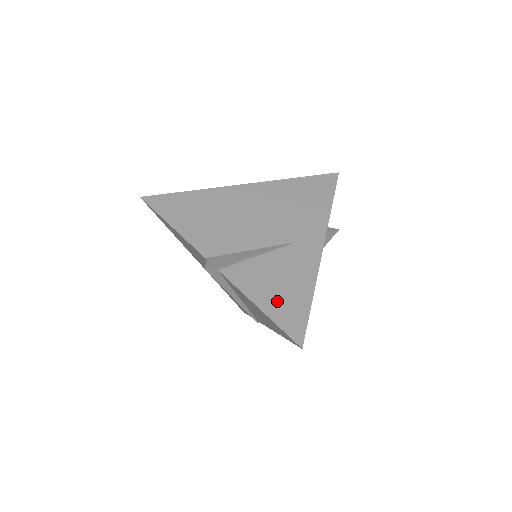
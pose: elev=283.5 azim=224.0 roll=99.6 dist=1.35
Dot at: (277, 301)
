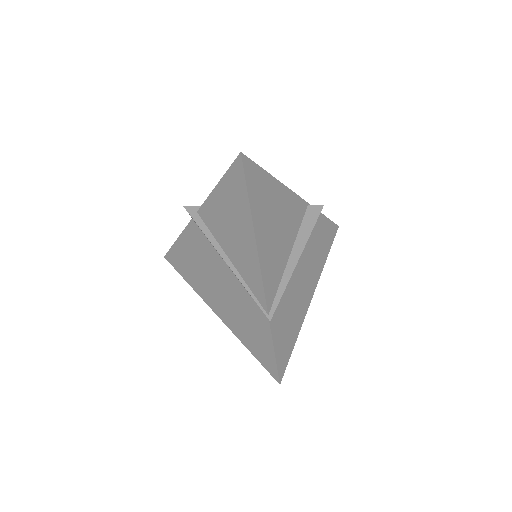
Dot at: occluded
